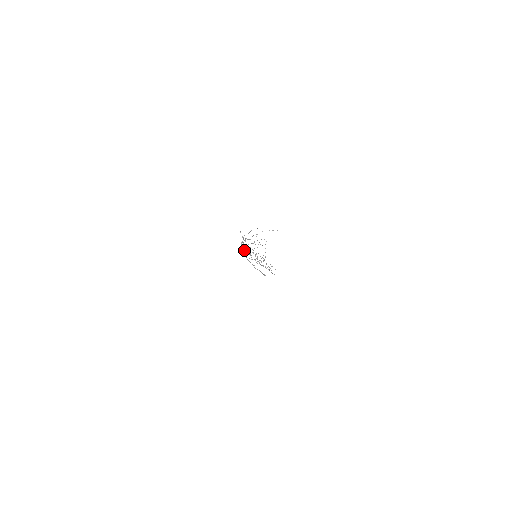
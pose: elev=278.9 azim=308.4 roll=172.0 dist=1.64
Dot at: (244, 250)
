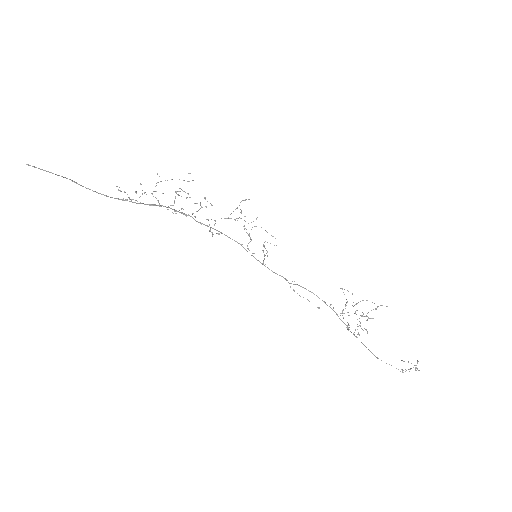
Dot at: (195, 216)
